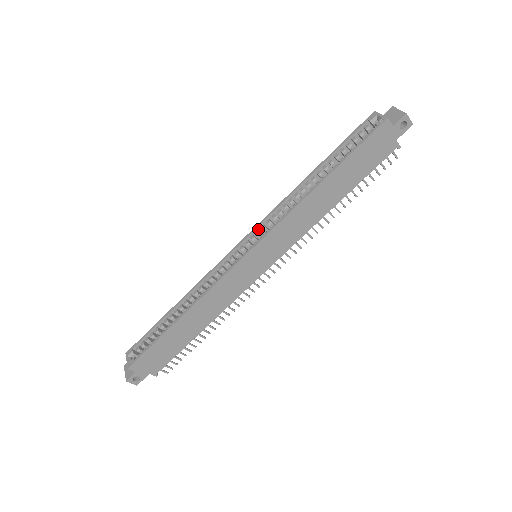
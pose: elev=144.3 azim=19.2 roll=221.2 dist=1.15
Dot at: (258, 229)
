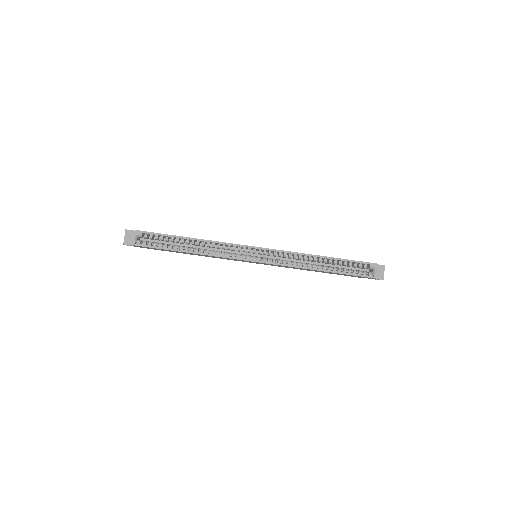
Dot at: (272, 251)
